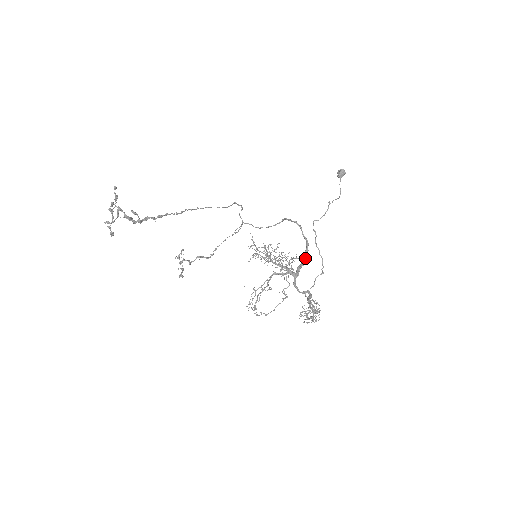
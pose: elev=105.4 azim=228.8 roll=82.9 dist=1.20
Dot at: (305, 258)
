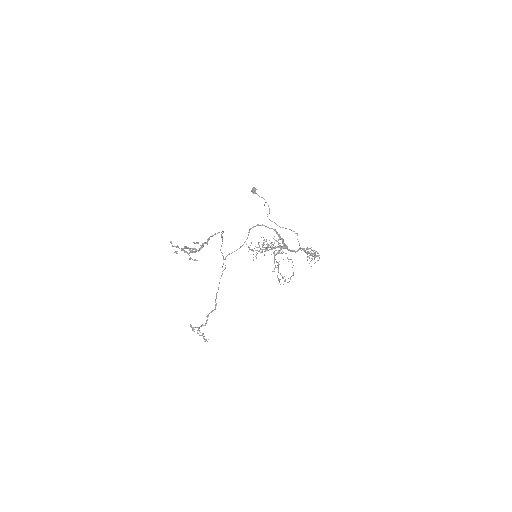
Dot at: occluded
